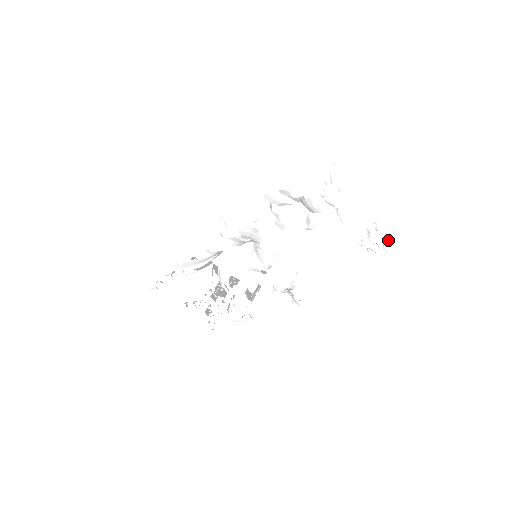
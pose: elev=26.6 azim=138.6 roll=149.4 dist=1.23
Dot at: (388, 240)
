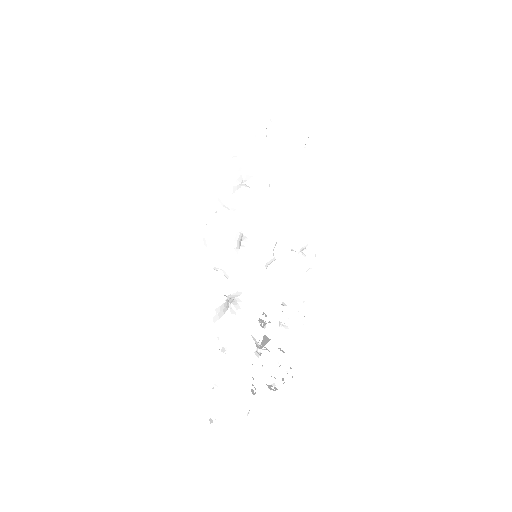
Dot at: occluded
